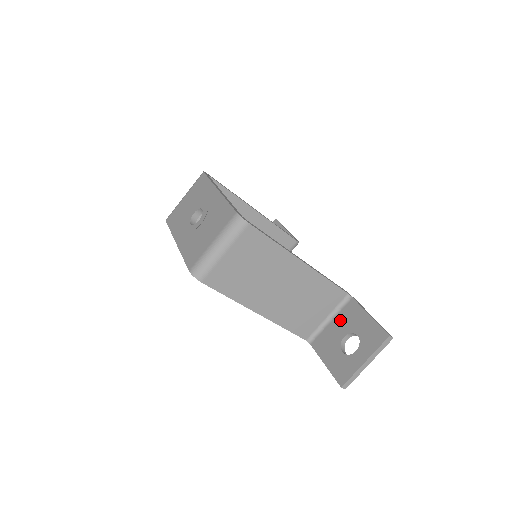
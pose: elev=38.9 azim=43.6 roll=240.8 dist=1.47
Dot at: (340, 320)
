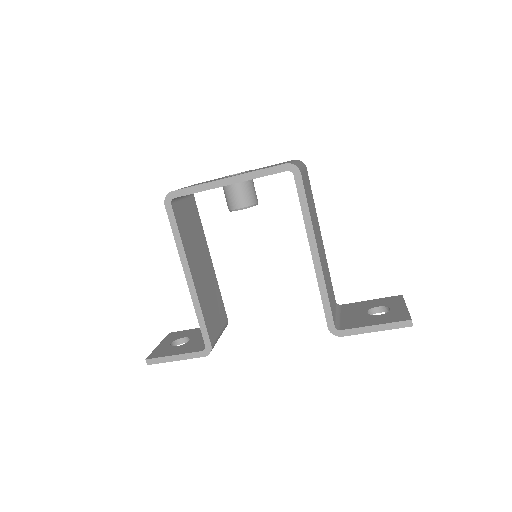
Dot at: (349, 312)
